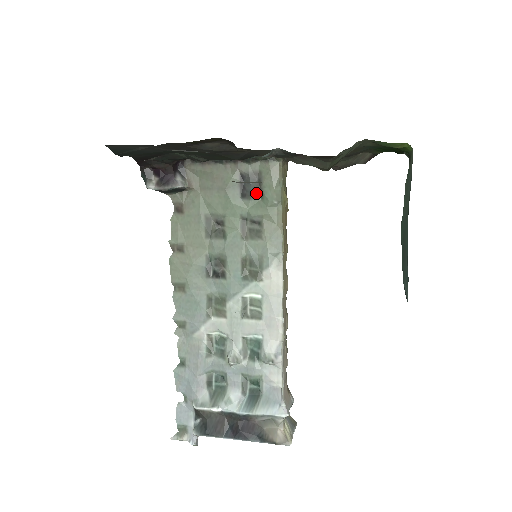
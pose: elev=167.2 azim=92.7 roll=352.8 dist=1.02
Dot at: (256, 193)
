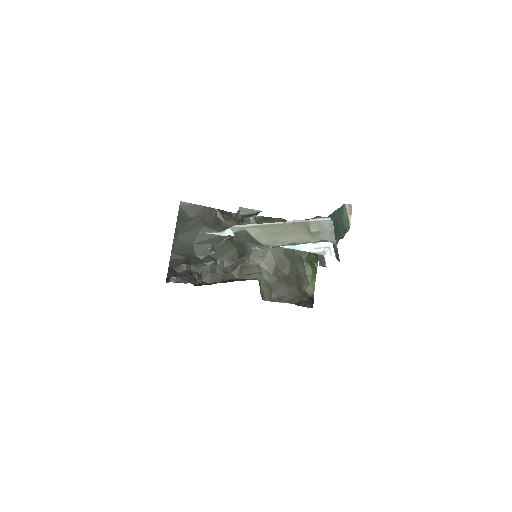
Dot at: occluded
